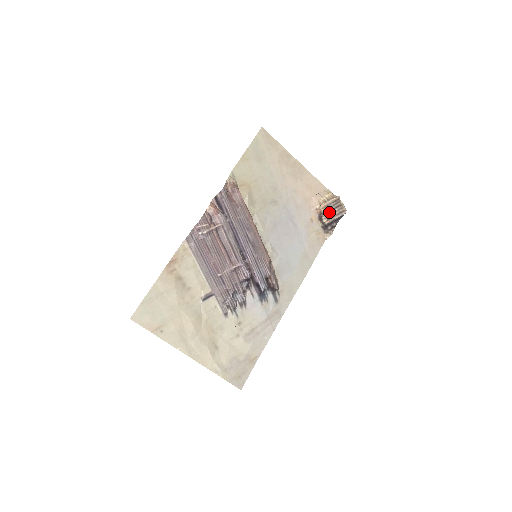
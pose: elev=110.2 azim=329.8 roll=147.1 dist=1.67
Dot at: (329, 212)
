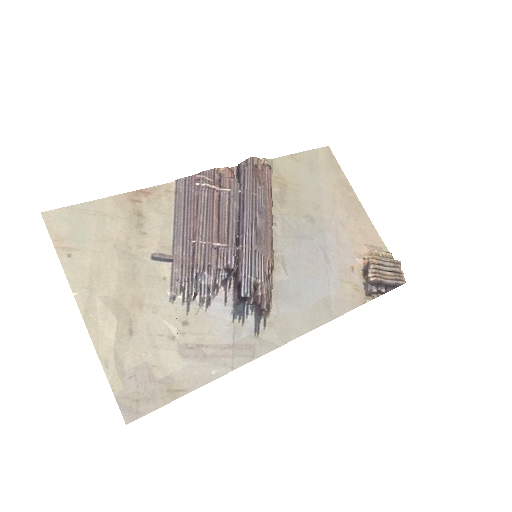
Dot at: (380, 269)
